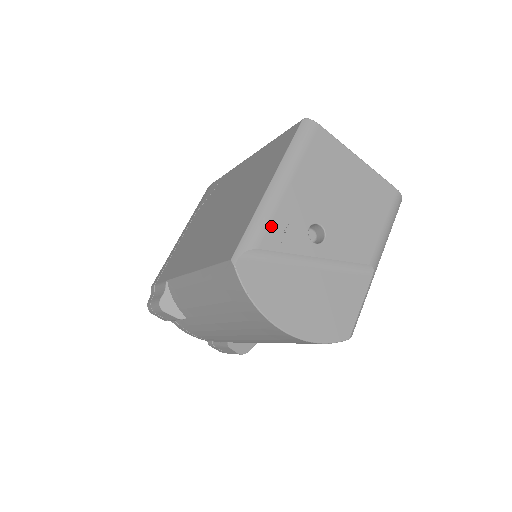
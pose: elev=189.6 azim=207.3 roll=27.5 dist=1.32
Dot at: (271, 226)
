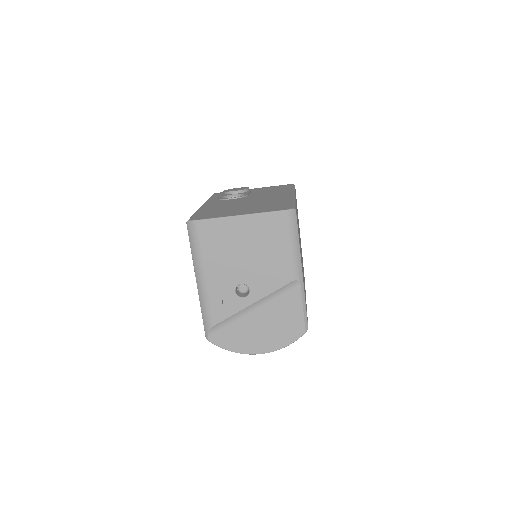
Dot at: (212, 309)
